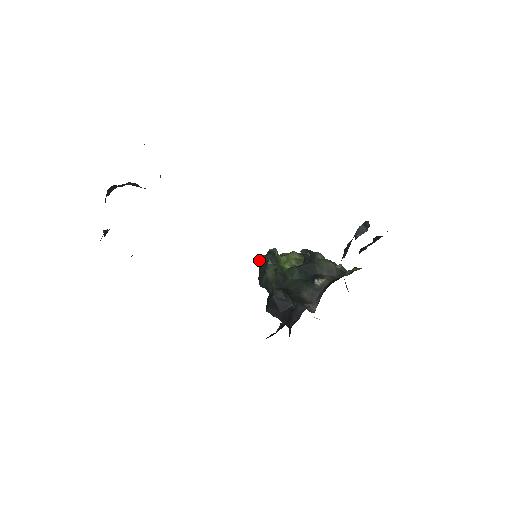
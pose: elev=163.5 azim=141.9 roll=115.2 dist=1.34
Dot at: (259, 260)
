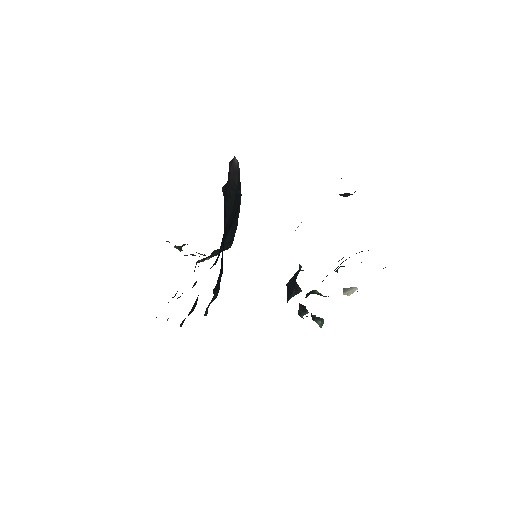
Dot at: occluded
